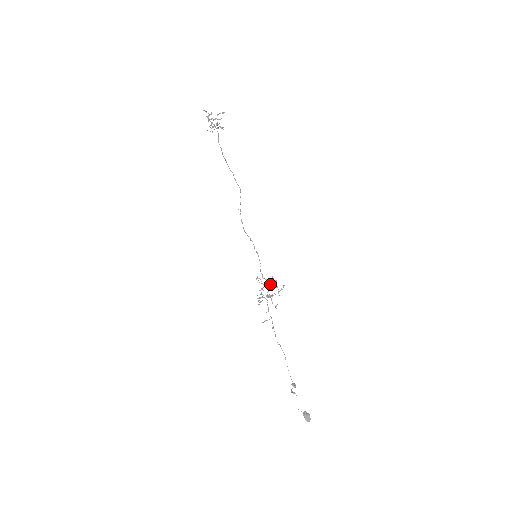
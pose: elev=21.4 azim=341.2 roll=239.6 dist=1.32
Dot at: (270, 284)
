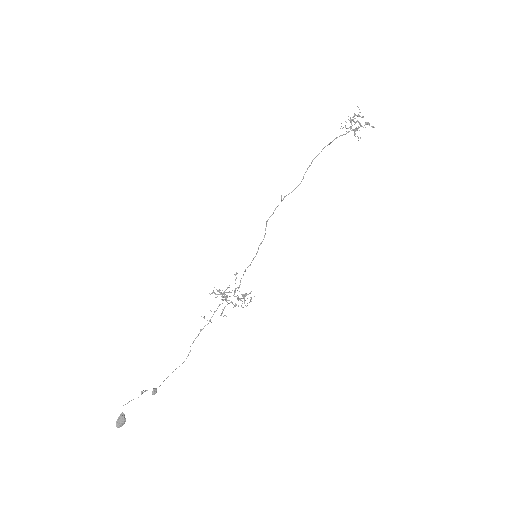
Dot at: (242, 294)
